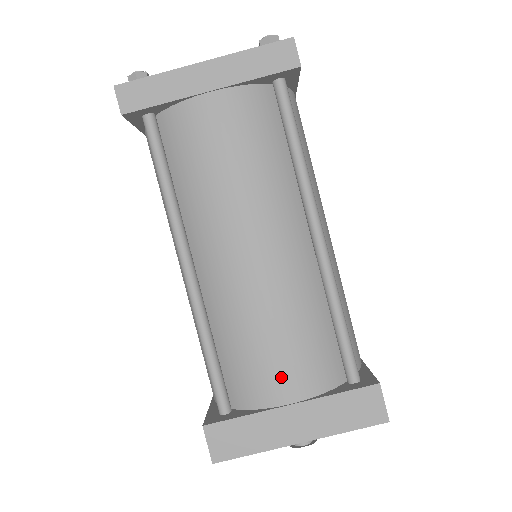
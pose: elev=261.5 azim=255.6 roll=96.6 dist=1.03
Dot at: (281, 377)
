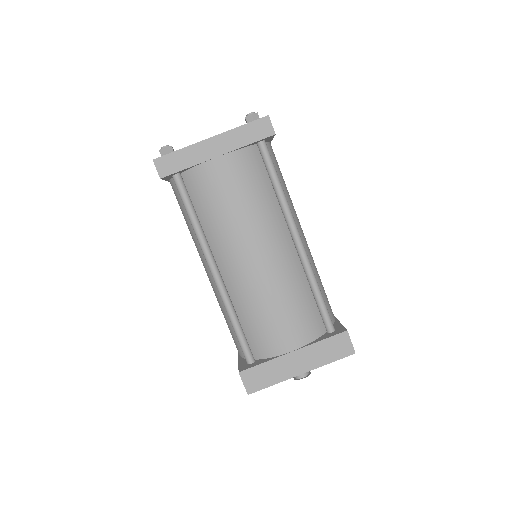
Dot at: (285, 335)
